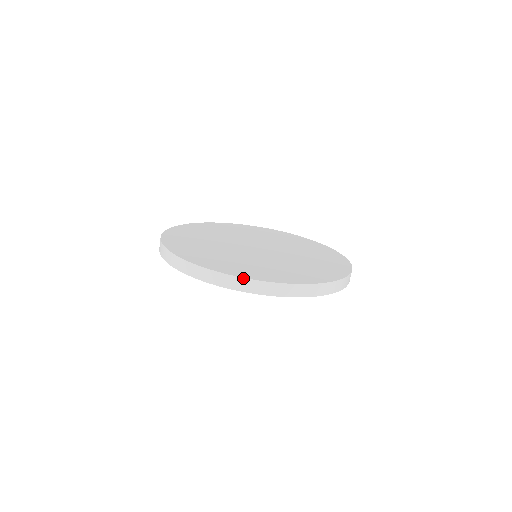
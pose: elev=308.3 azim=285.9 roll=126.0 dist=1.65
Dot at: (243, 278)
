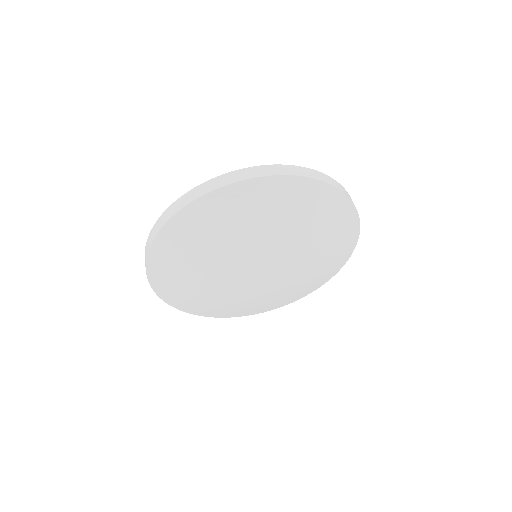
Dot at: (278, 165)
